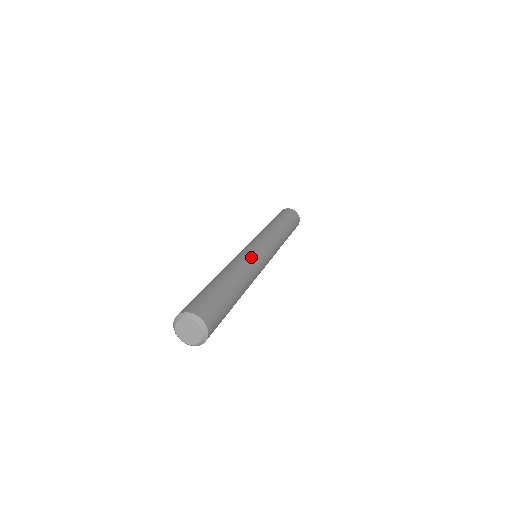
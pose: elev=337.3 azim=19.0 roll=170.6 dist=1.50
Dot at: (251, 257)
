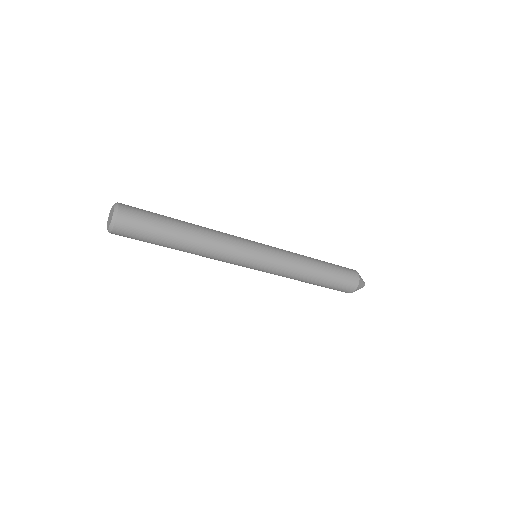
Dot at: (234, 239)
